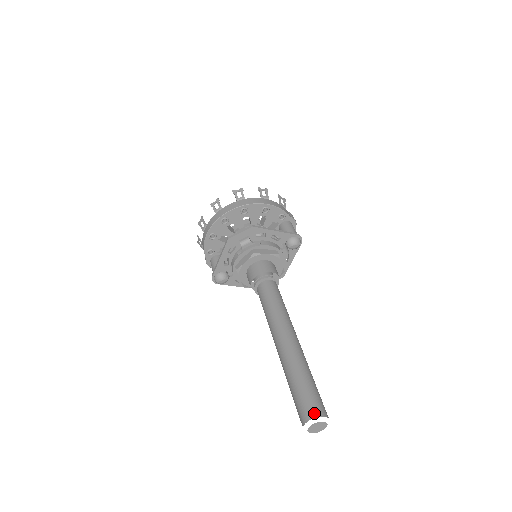
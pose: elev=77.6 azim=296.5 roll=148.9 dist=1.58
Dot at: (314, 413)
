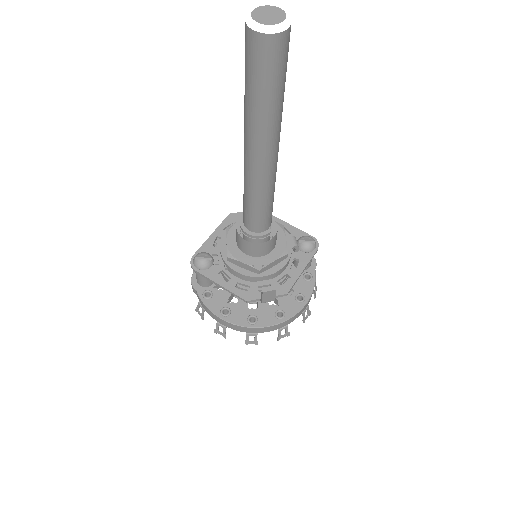
Dot at: occluded
